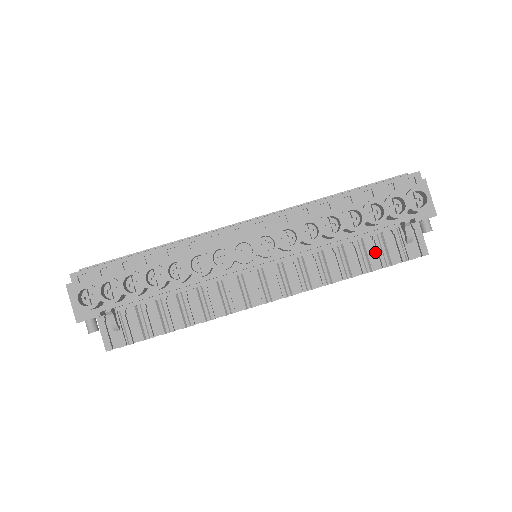
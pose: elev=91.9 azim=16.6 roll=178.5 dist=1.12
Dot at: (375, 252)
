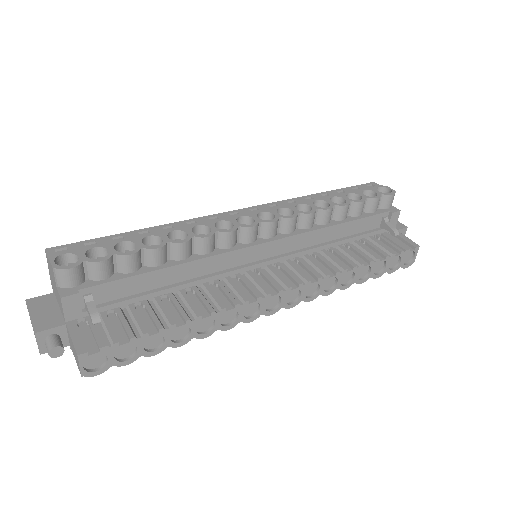
Dot at: (371, 251)
